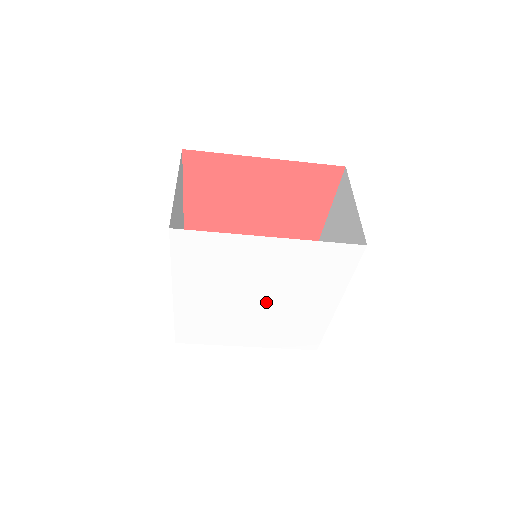
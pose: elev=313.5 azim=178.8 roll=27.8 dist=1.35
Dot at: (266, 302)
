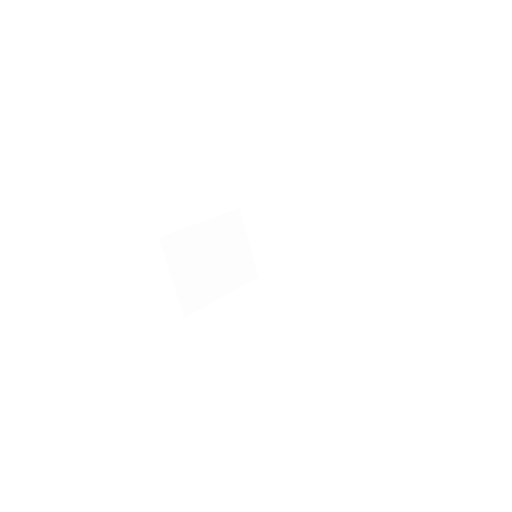
Dot at: occluded
